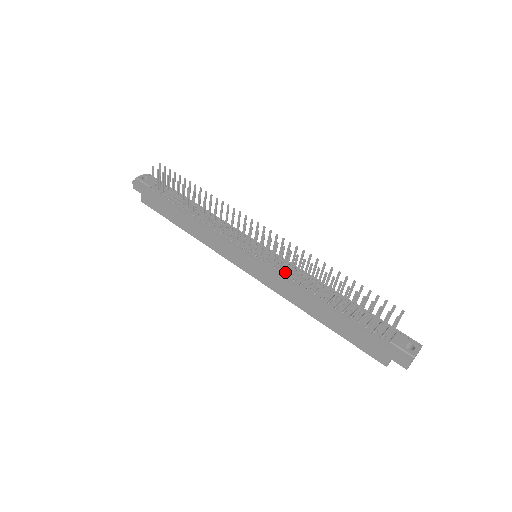
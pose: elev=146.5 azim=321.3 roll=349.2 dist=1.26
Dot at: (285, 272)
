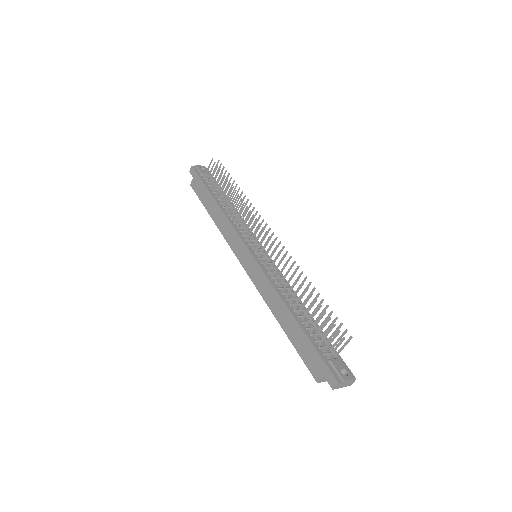
Dot at: (272, 274)
